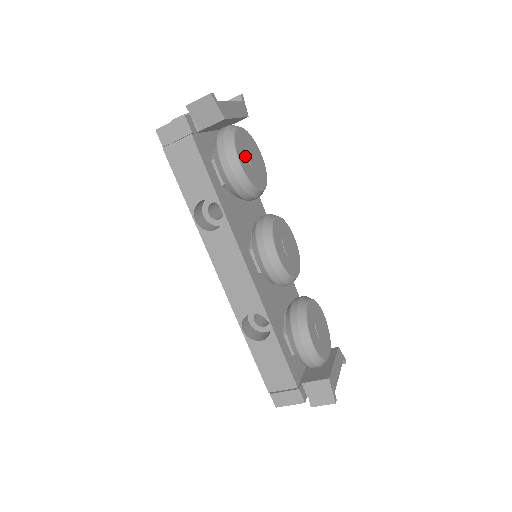
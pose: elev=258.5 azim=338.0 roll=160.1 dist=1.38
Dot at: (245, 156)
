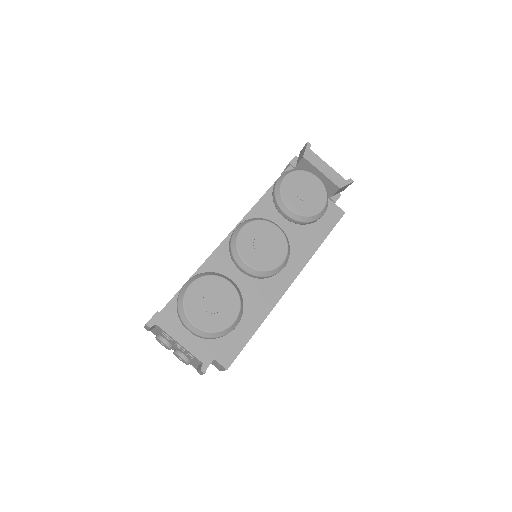
Dot at: (298, 184)
